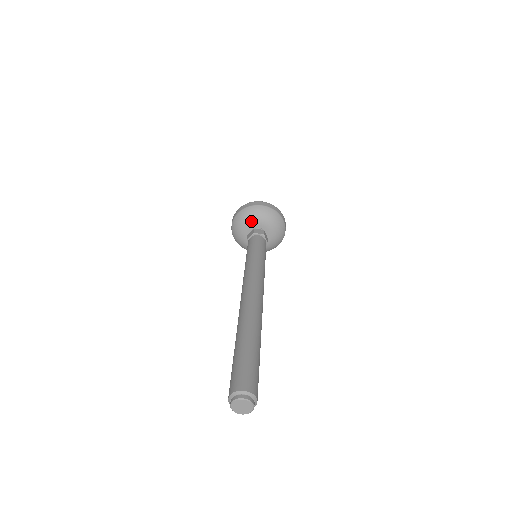
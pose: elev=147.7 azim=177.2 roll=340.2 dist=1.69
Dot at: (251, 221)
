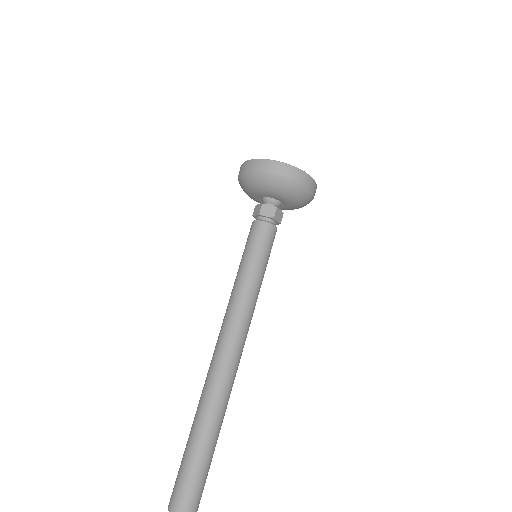
Dot at: (282, 196)
